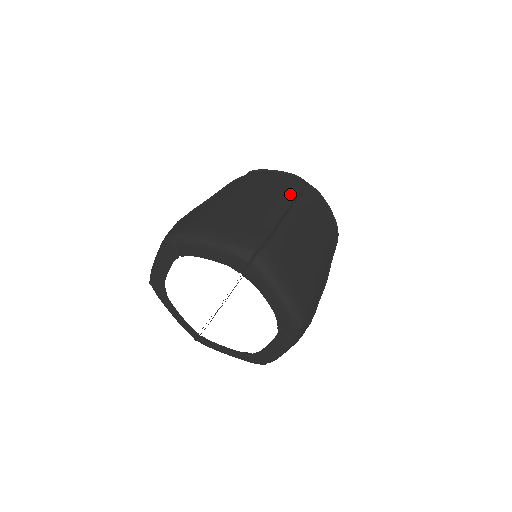
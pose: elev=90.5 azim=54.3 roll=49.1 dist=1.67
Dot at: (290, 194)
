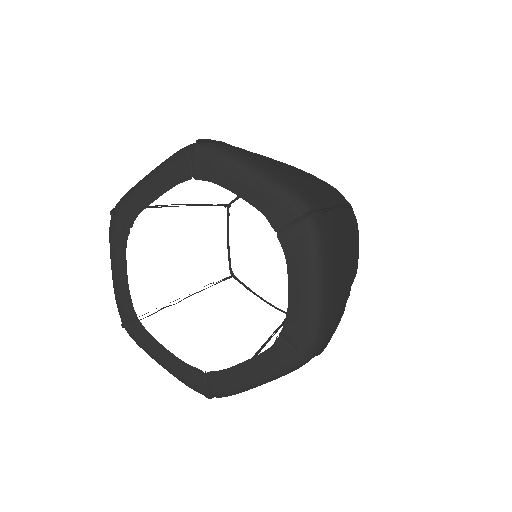
Dot at: (339, 198)
